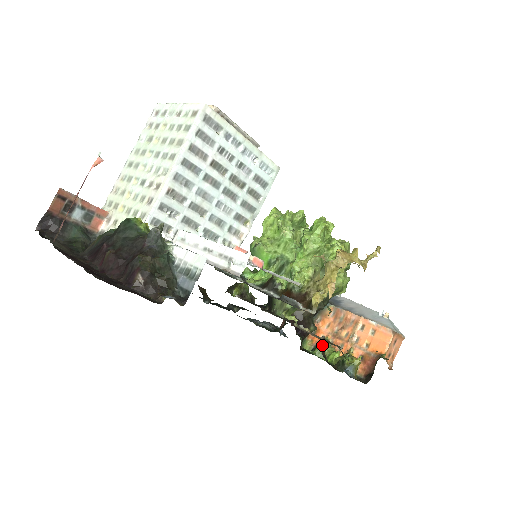
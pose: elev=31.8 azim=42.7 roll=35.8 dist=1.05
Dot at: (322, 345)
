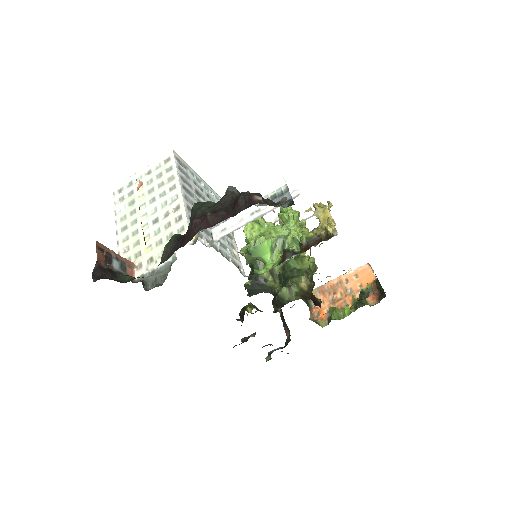
Dot at: (333, 311)
